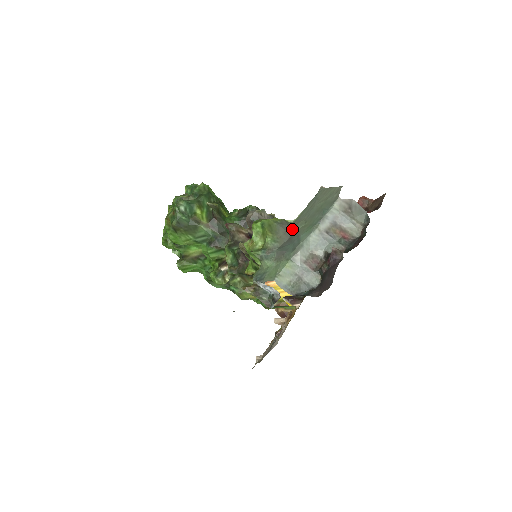
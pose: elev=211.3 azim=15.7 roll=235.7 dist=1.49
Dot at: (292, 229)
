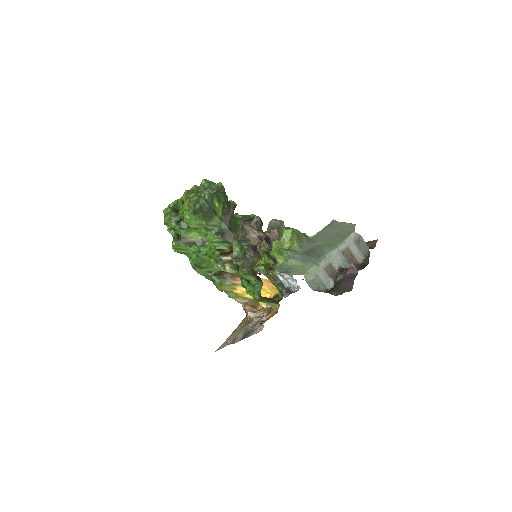
Dot at: (314, 243)
